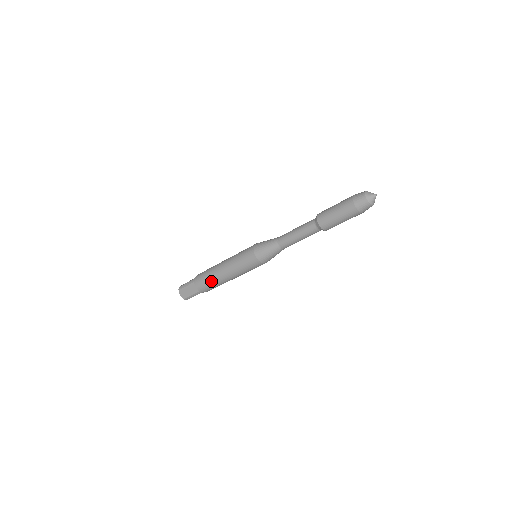
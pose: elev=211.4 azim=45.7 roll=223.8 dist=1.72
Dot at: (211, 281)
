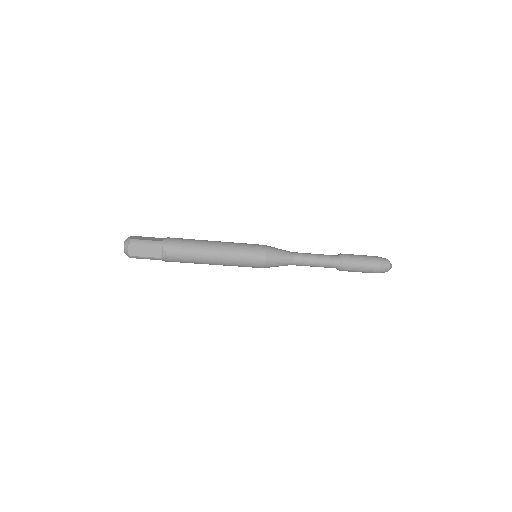
Dot at: (191, 256)
